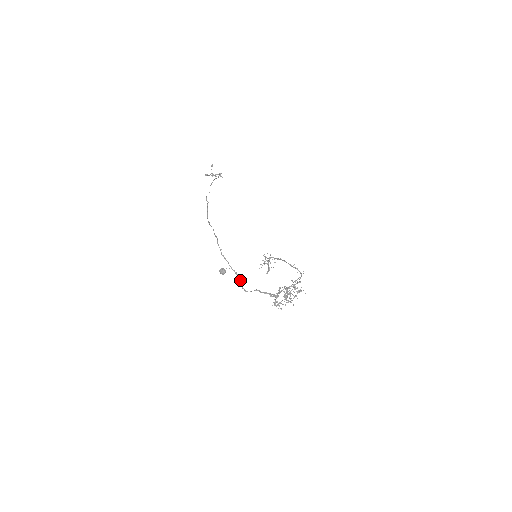
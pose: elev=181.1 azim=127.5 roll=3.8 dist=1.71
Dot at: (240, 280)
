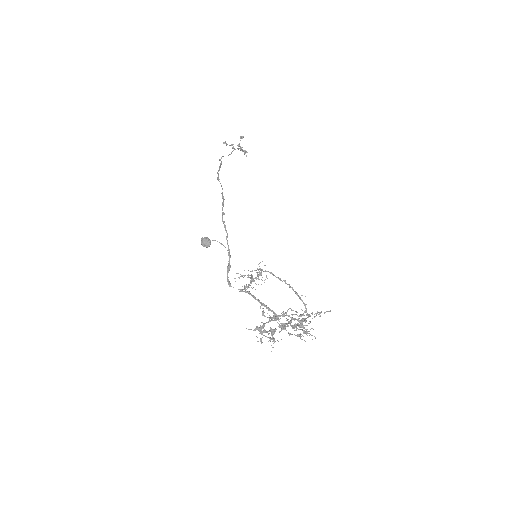
Dot at: (230, 266)
